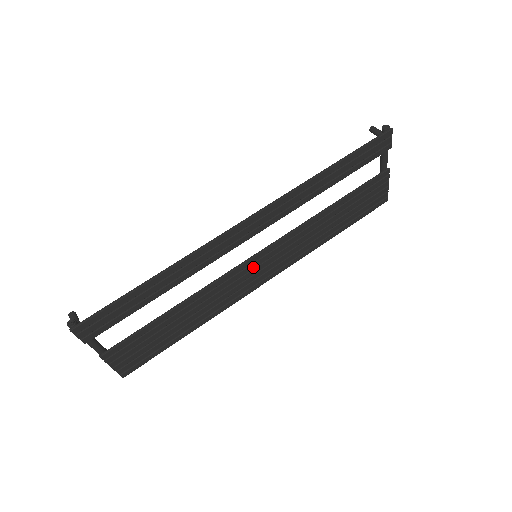
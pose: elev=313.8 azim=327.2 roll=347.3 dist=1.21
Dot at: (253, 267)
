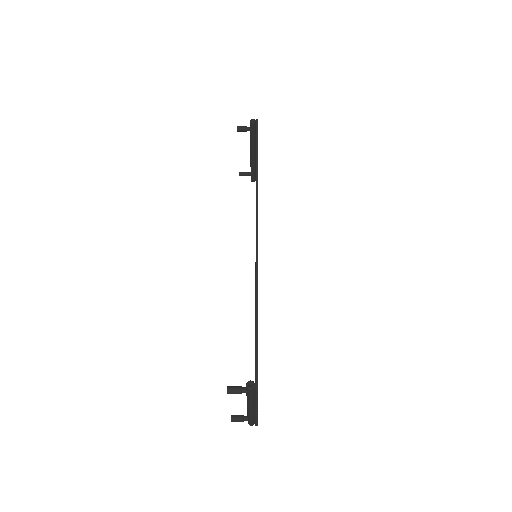
Dot at: occluded
